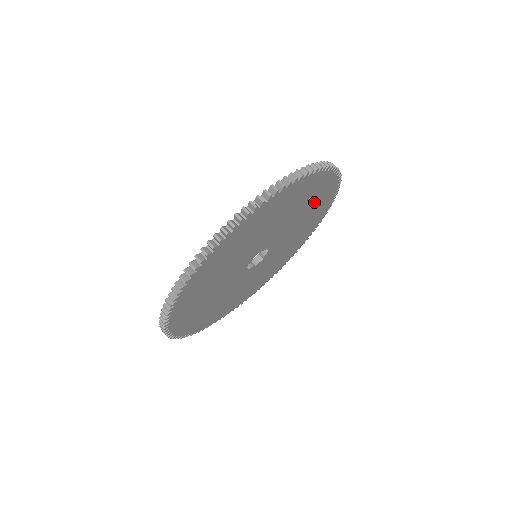
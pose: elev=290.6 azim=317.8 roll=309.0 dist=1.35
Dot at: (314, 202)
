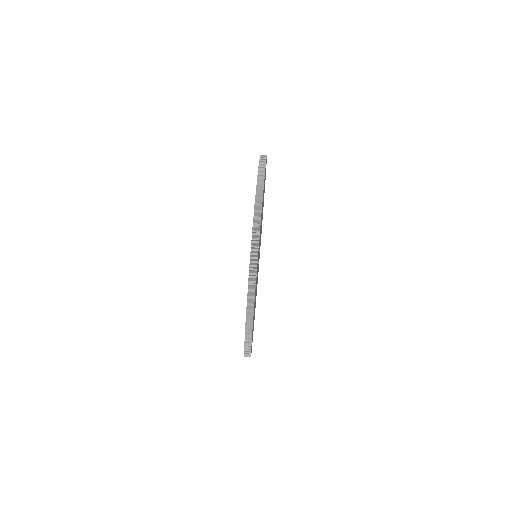
Dot at: occluded
